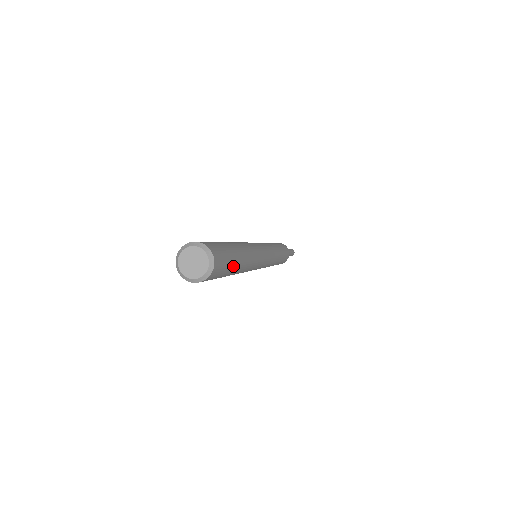
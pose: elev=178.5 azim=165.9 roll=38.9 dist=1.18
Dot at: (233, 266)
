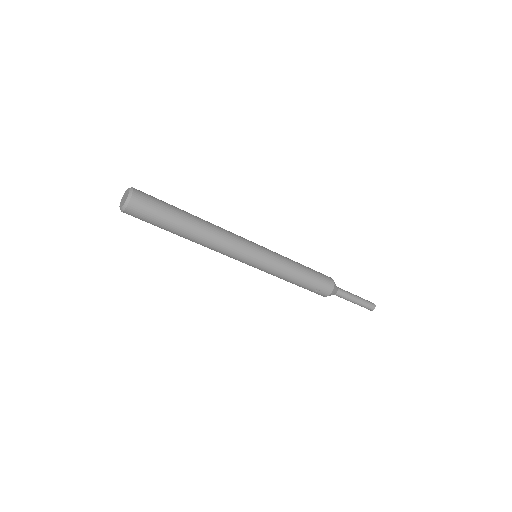
Dot at: (172, 207)
